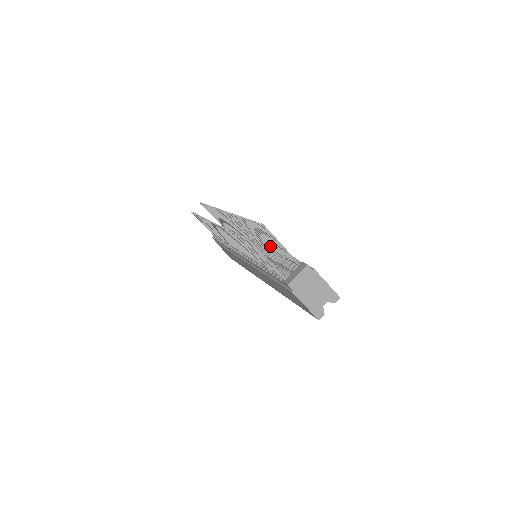
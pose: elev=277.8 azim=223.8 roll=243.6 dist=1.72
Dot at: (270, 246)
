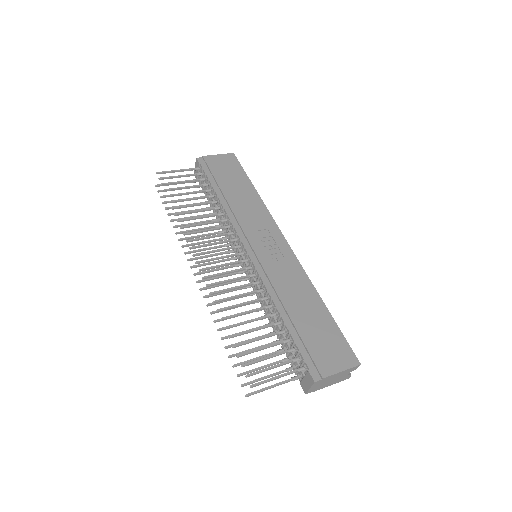
Dot at: (268, 326)
